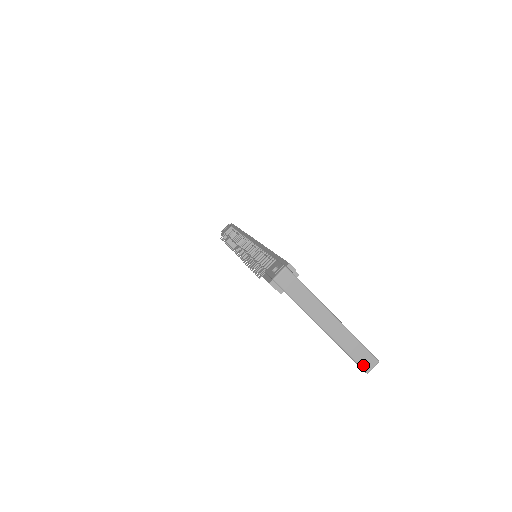
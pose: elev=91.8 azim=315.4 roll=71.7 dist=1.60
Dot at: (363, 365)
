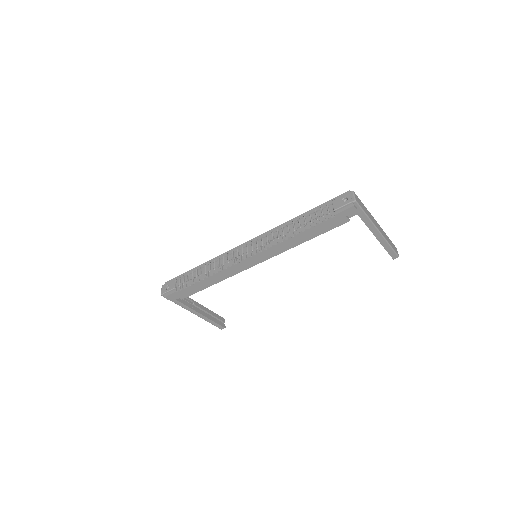
Dot at: (396, 252)
